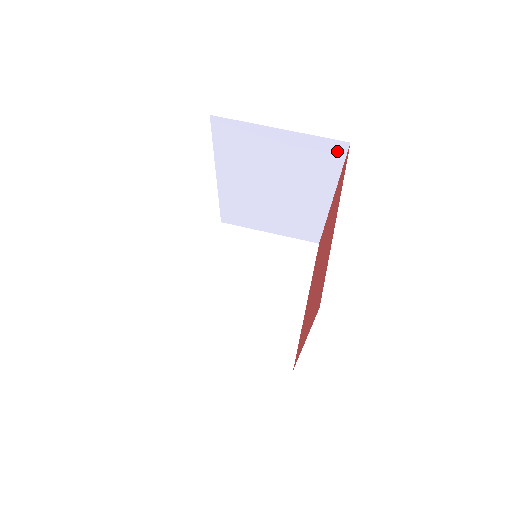
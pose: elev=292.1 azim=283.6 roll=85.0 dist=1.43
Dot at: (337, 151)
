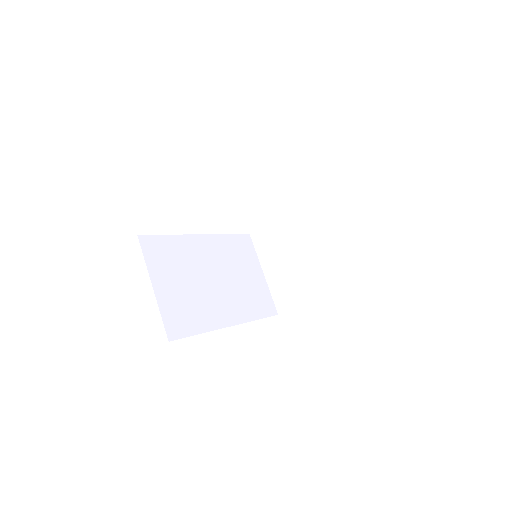
Dot at: occluded
